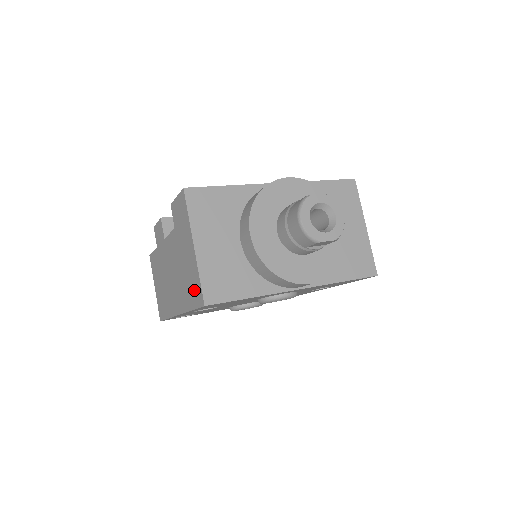
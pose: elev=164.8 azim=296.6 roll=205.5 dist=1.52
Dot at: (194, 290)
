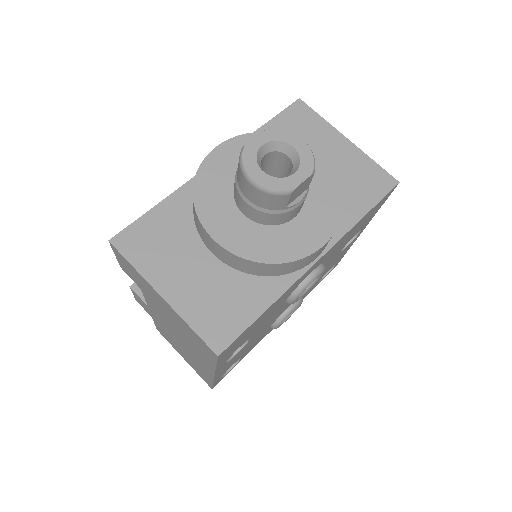
Dot at: (199, 344)
